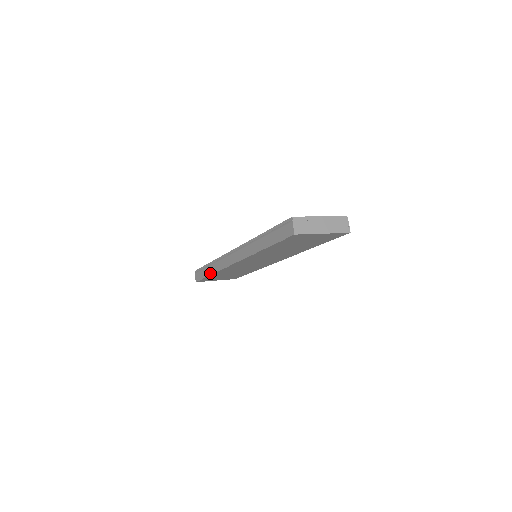
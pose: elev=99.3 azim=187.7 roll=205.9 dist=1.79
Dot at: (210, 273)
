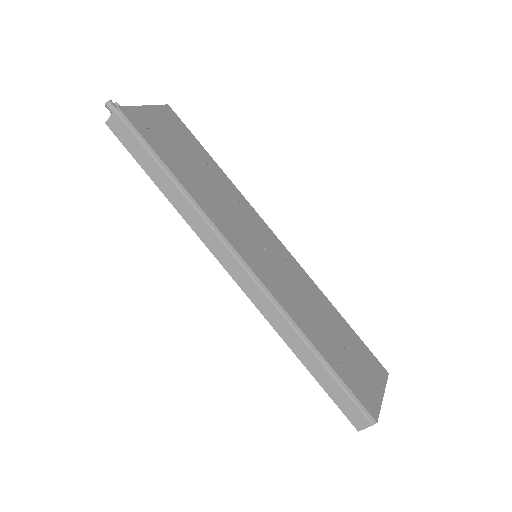
Dot at: (163, 190)
